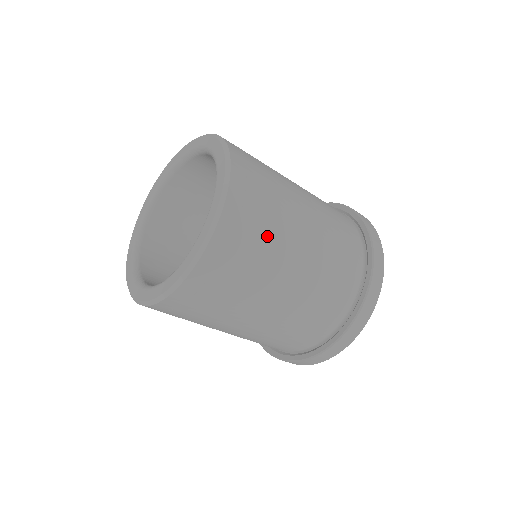
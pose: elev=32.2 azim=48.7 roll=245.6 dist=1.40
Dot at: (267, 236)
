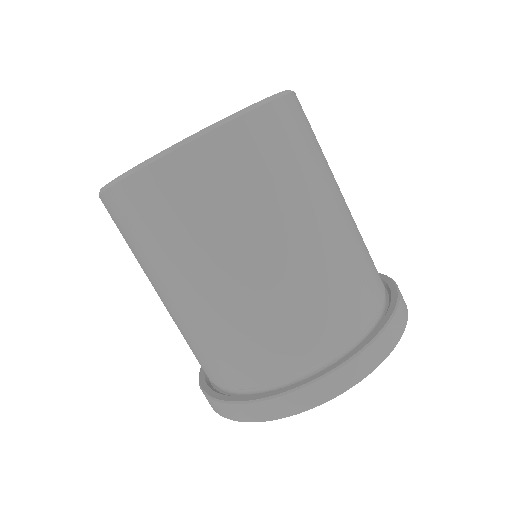
Dot at: (241, 204)
